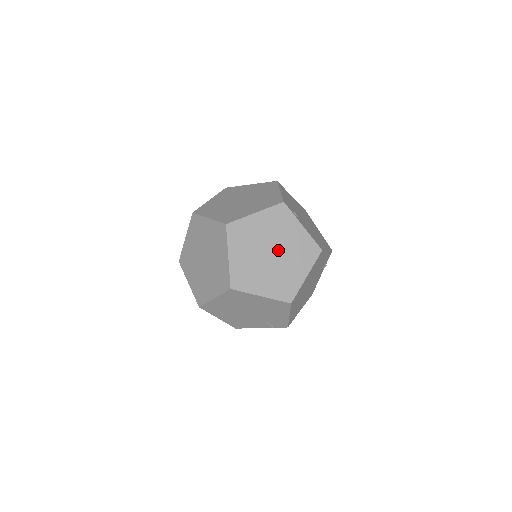
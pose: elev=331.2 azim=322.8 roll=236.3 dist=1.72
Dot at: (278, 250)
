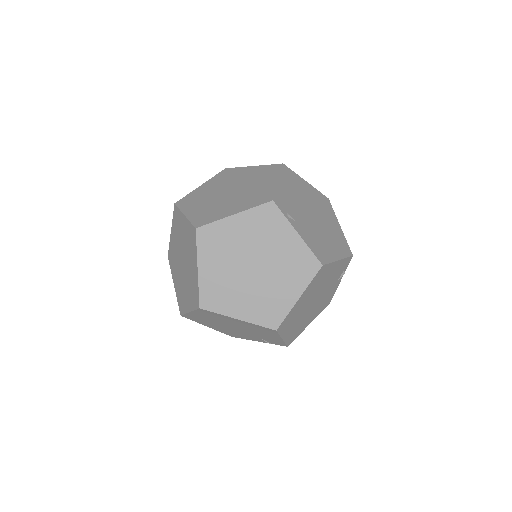
Dot at: (262, 263)
